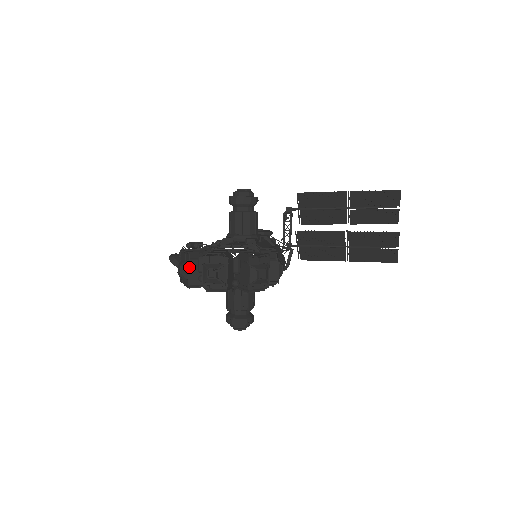
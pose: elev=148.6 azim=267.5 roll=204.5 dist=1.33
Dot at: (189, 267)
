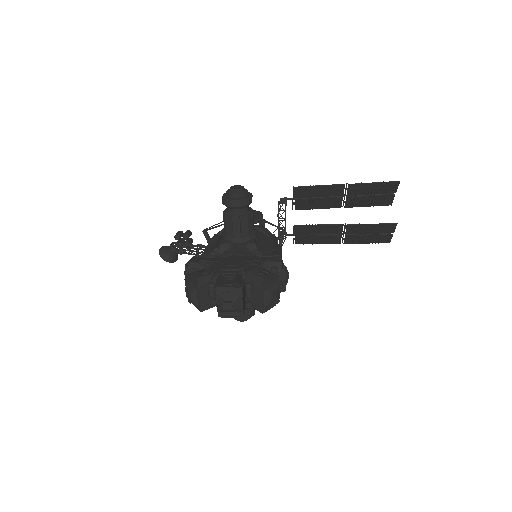
Dot at: (199, 294)
